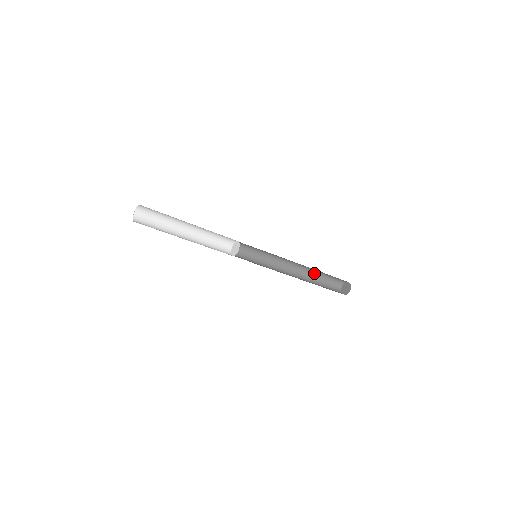
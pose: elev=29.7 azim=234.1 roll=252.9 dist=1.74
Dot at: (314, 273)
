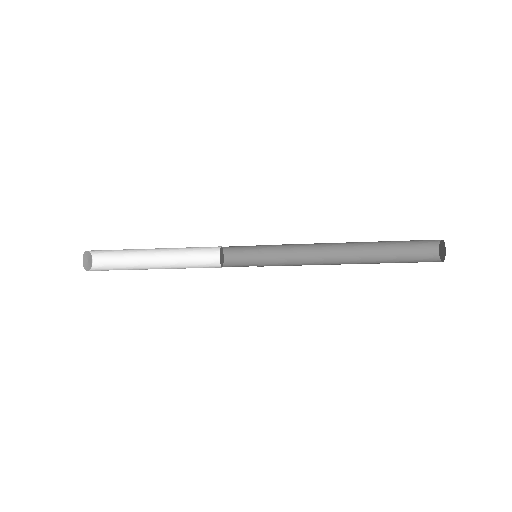
Dot at: occluded
